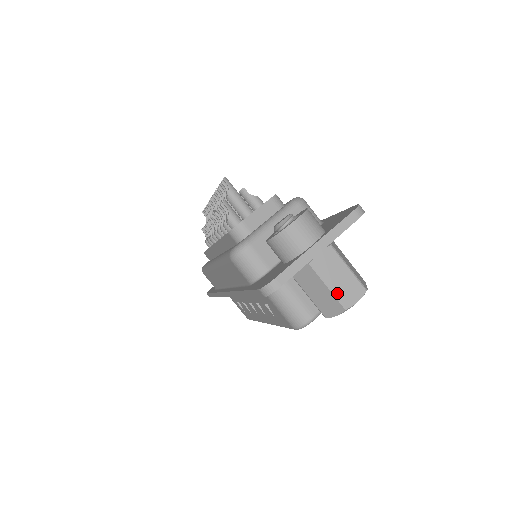
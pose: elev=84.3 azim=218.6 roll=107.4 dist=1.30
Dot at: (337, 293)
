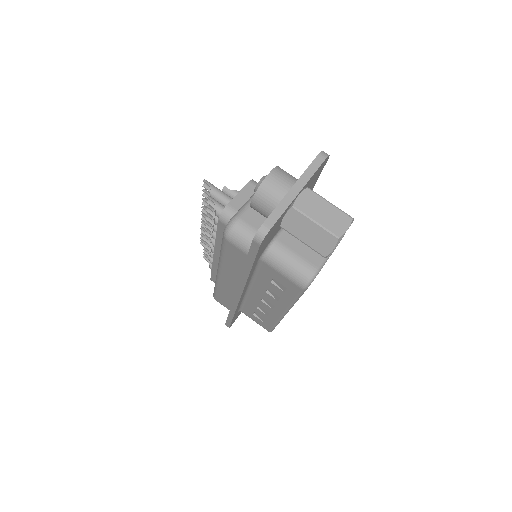
Dot at: (326, 226)
